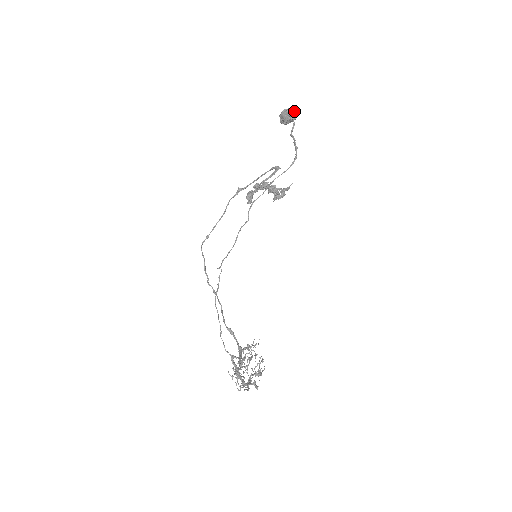
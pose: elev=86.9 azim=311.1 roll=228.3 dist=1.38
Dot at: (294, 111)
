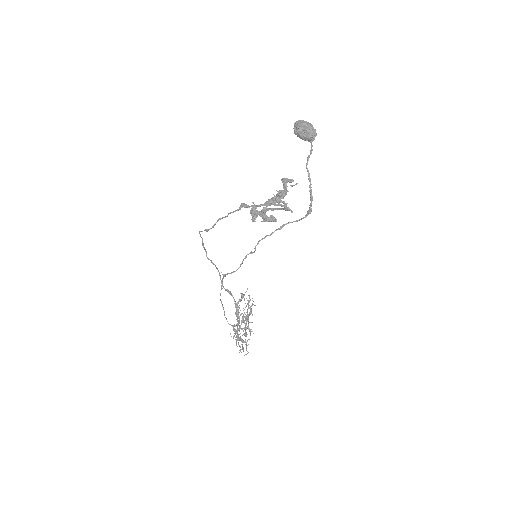
Dot at: (314, 135)
